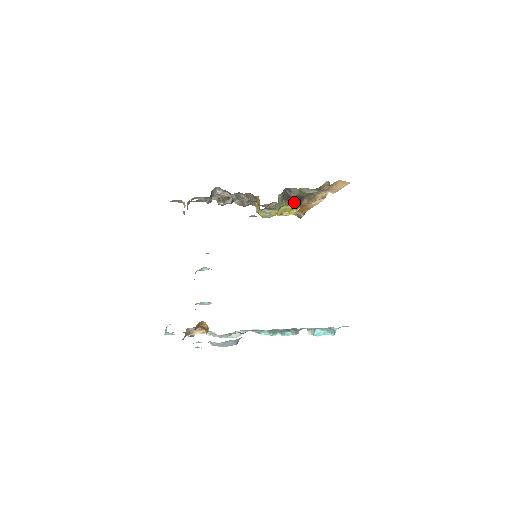
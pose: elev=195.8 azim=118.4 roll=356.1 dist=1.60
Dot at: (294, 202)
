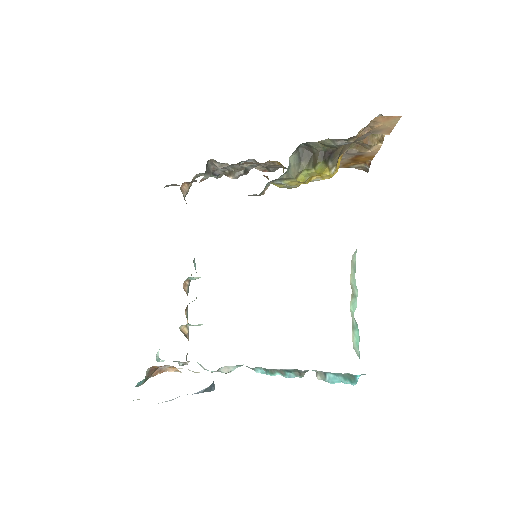
Dot at: (318, 162)
